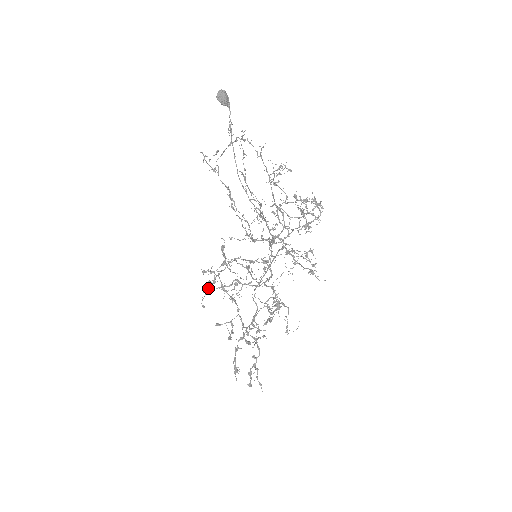
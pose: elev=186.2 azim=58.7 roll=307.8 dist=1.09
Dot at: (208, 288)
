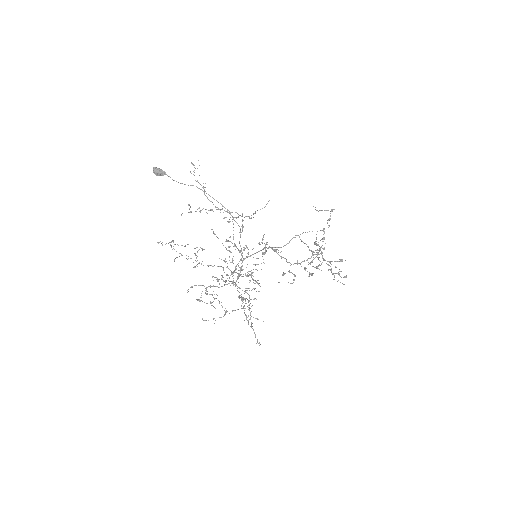
Dot at: (239, 297)
